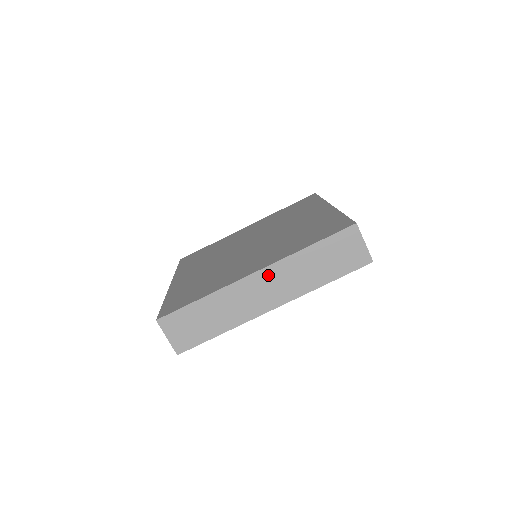
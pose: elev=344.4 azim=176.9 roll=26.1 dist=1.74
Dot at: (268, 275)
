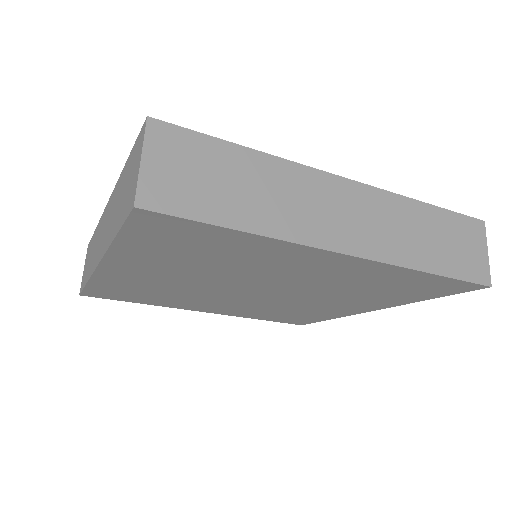
Dot at: (363, 197)
